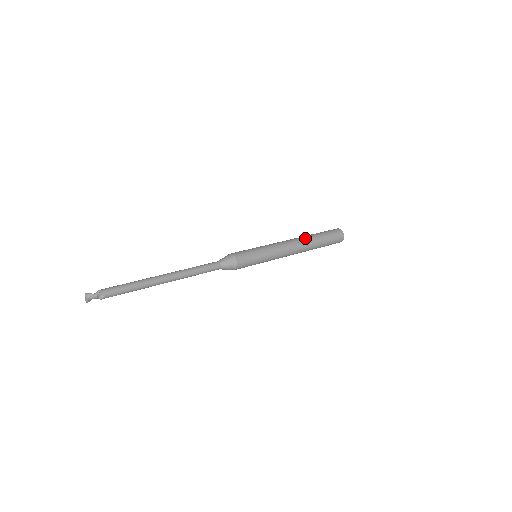
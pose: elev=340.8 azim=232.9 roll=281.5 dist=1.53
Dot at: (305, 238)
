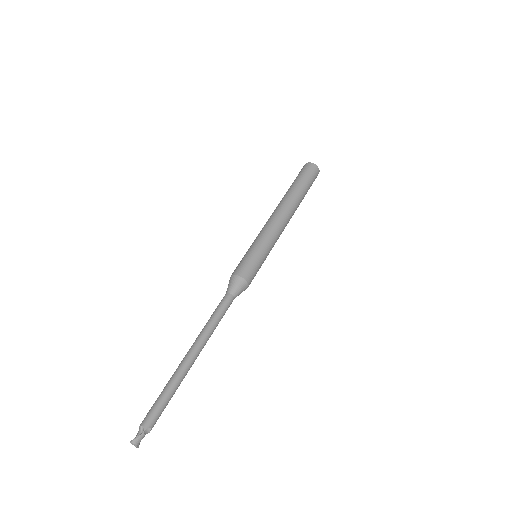
Dot at: (287, 200)
